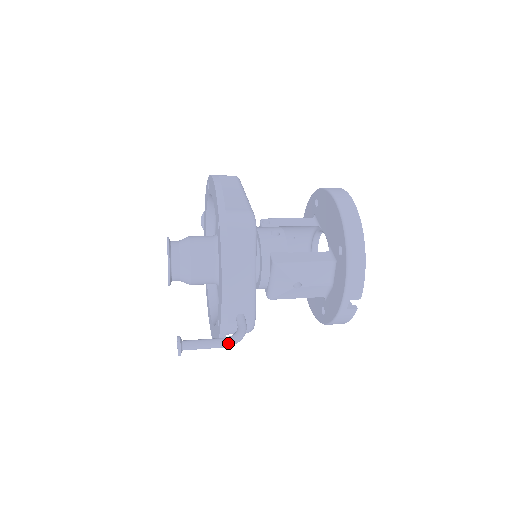
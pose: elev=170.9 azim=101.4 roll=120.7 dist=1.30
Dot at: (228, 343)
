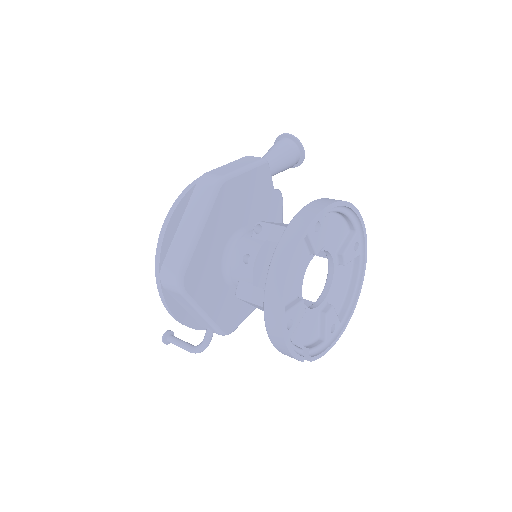
Dot at: (191, 352)
